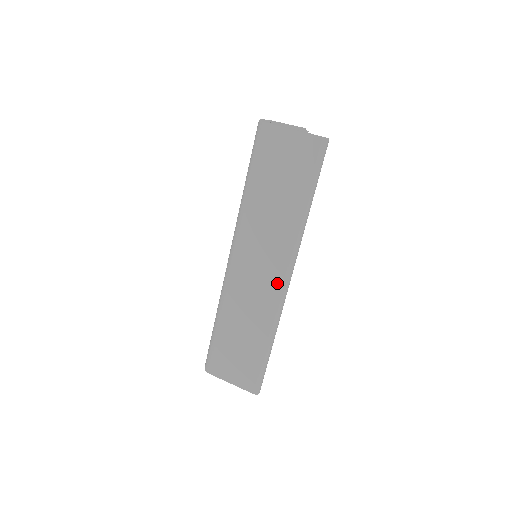
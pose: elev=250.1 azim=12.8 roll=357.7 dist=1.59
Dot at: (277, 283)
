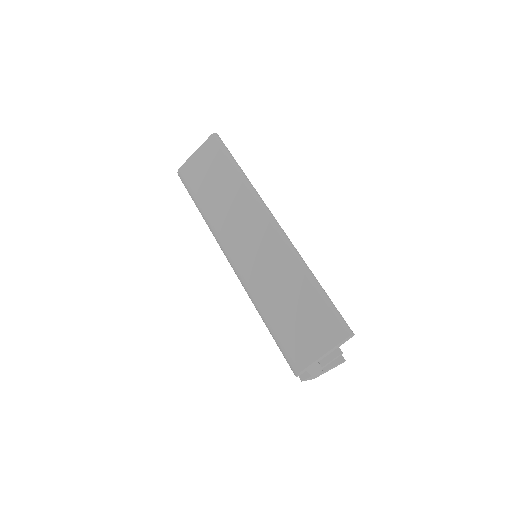
Dot at: (269, 231)
